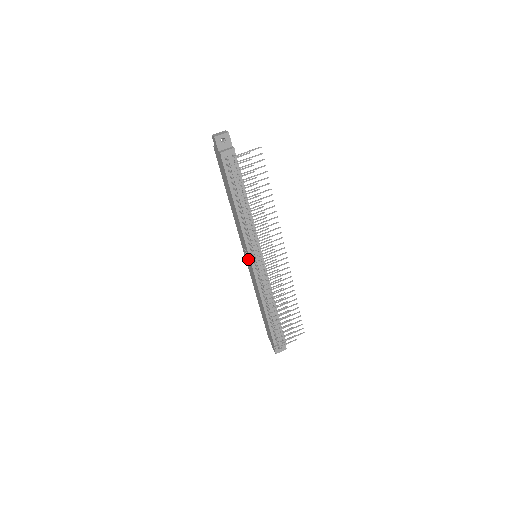
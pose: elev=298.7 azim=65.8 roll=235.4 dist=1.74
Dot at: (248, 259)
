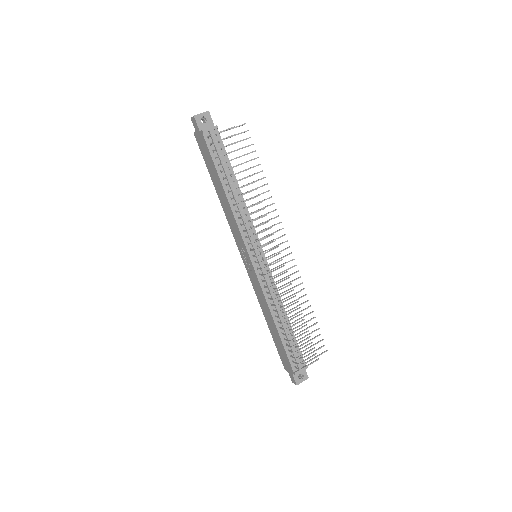
Dot at: (247, 261)
